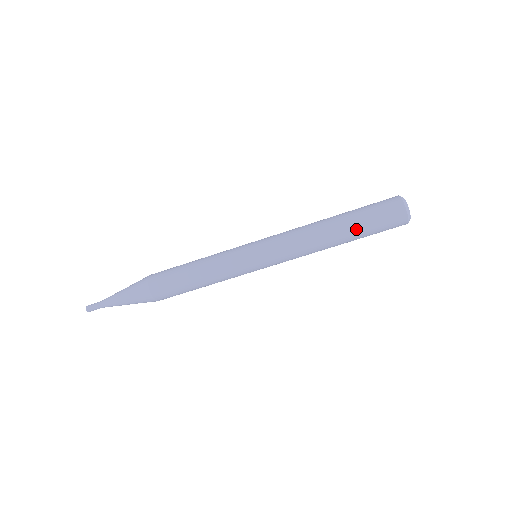
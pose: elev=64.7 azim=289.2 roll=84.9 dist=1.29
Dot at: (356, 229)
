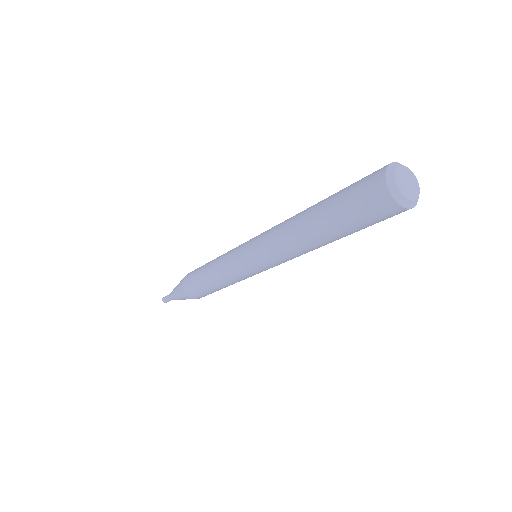
Dot at: (331, 225)
